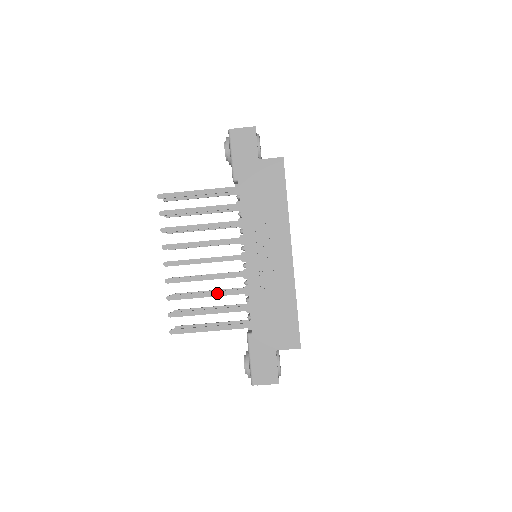
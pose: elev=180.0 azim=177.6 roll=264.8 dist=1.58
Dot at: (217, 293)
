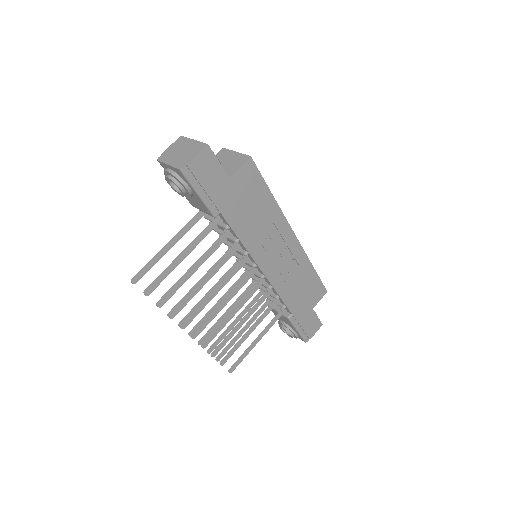
Dot at: (249, 314)
